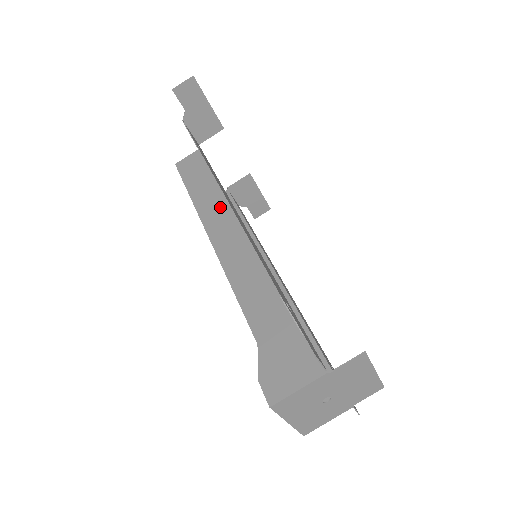
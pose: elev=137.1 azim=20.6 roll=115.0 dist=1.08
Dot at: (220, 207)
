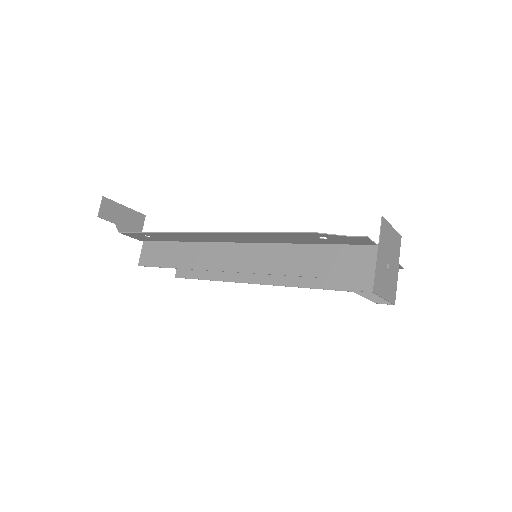
Dot at: (206, 251)
